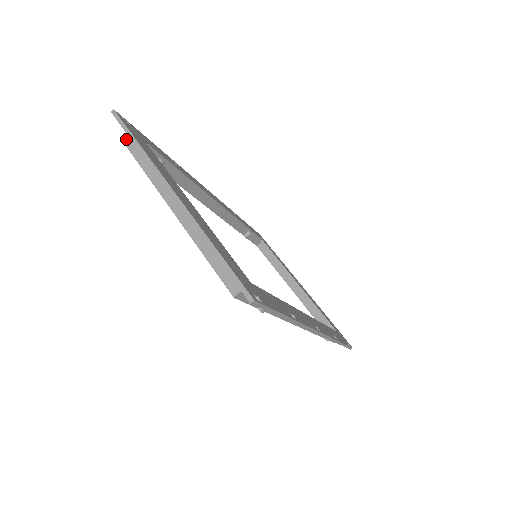
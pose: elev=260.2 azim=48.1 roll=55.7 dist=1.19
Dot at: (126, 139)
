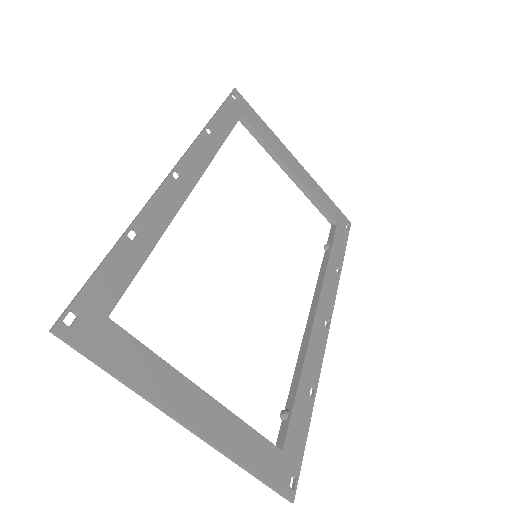
Dot at: occluded
